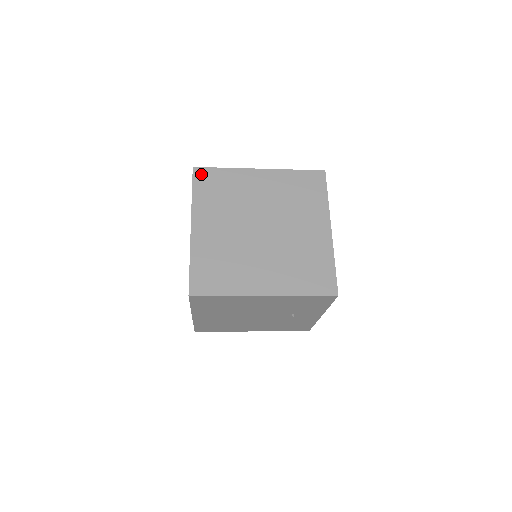
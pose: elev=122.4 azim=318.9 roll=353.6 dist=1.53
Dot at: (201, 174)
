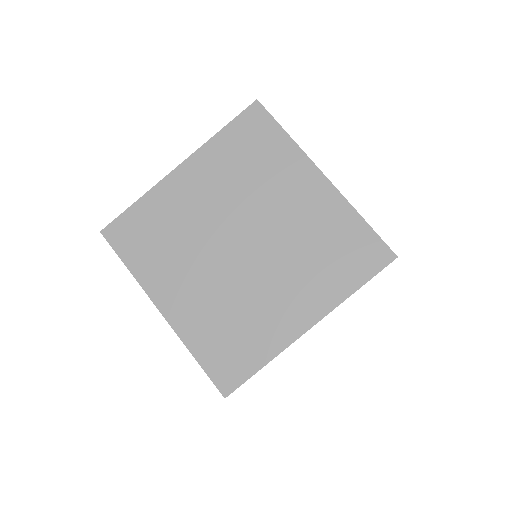
Dot at: (255, 116)
